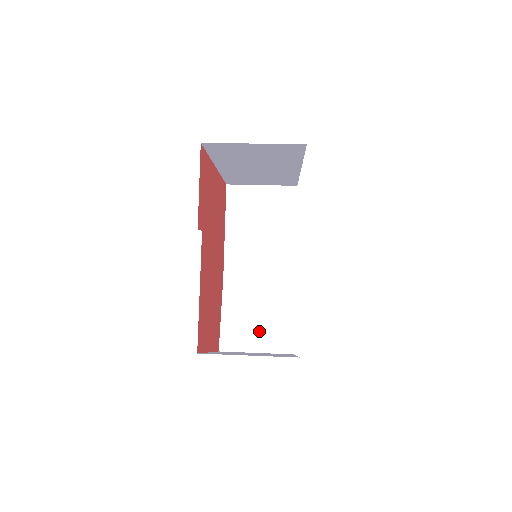
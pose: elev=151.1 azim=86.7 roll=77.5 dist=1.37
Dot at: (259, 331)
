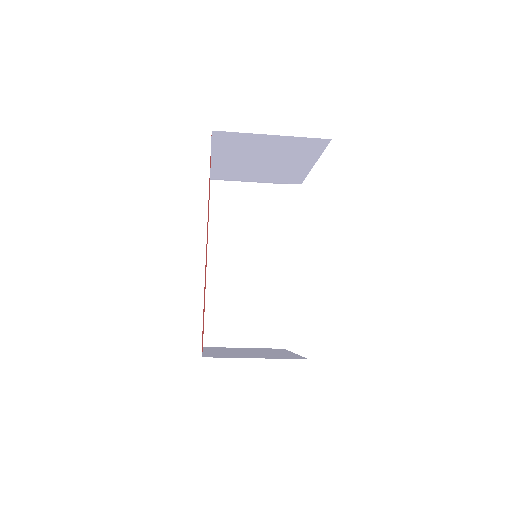
Dot at: occluded
